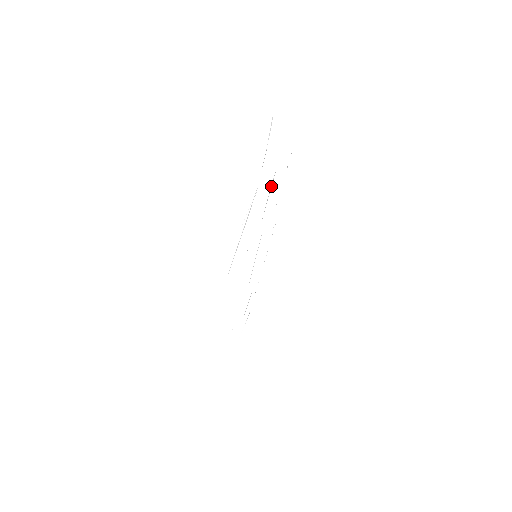
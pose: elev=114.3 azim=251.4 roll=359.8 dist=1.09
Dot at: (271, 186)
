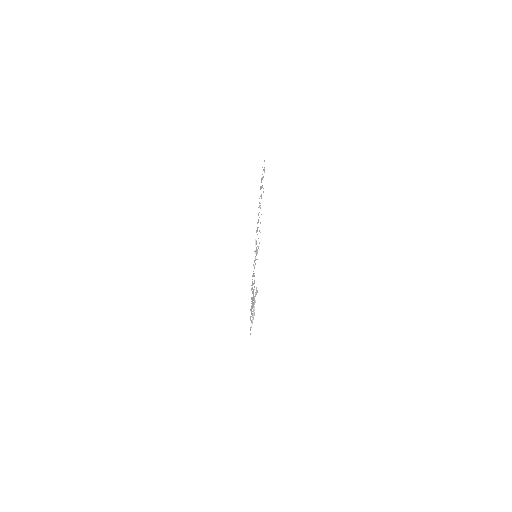
Dot at: (258, 247)
